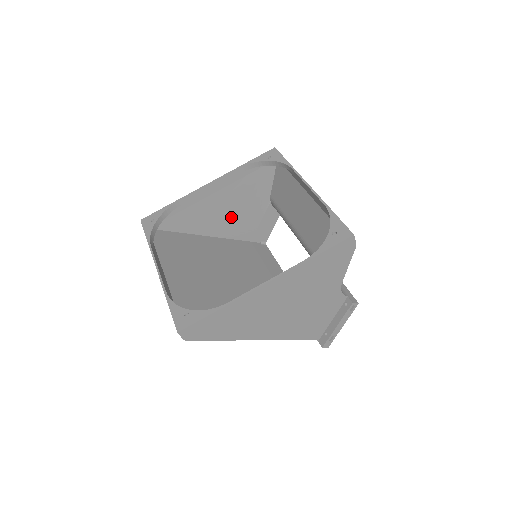
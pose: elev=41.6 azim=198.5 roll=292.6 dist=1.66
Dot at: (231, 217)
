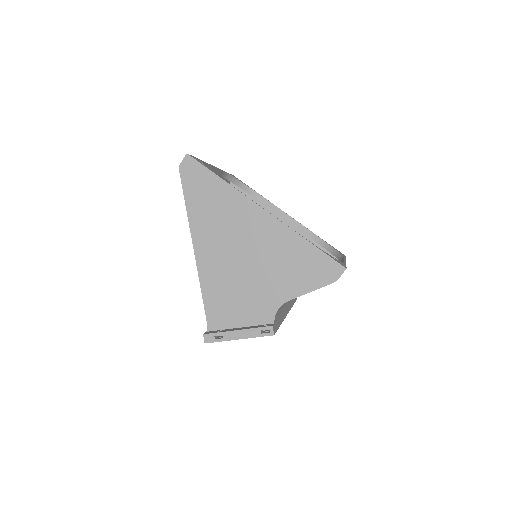
Dot at: occluded
